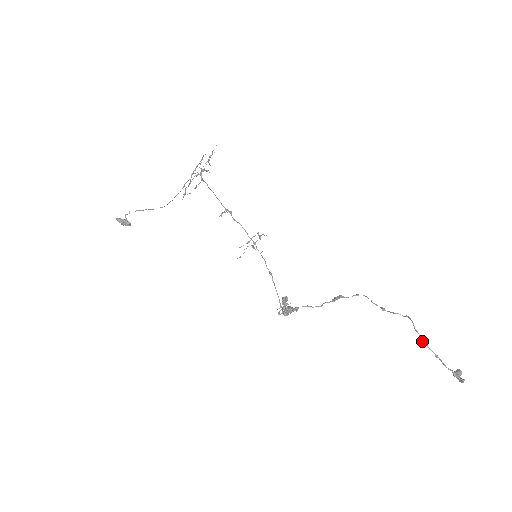
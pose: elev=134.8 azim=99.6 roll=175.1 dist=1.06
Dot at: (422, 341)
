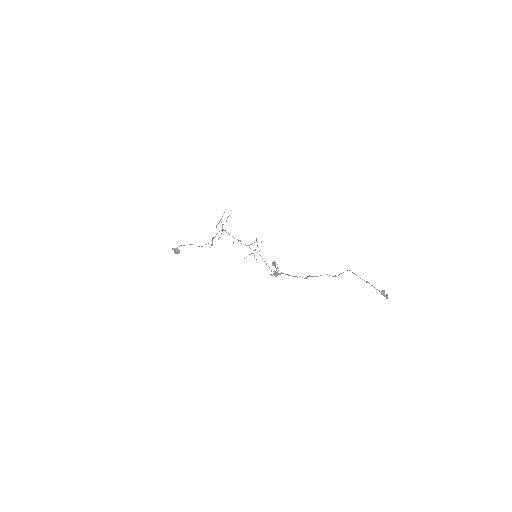
Dot at: occluded
